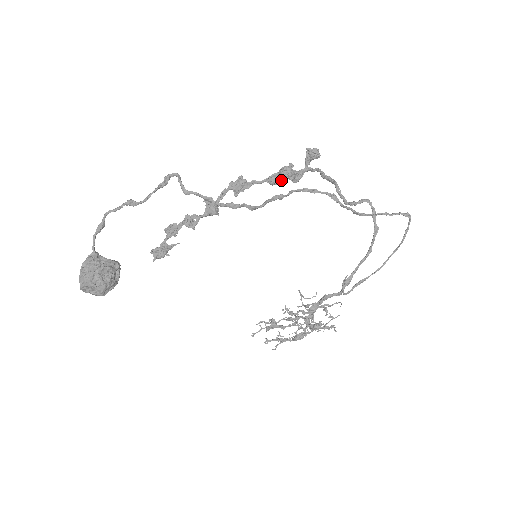
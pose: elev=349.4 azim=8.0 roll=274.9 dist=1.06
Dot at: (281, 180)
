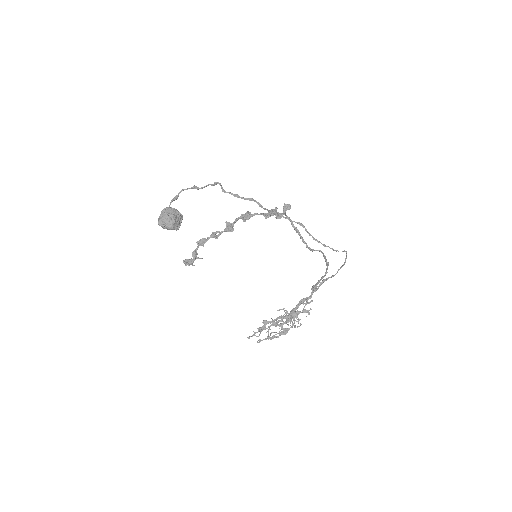
Dot at: (271, 213)
